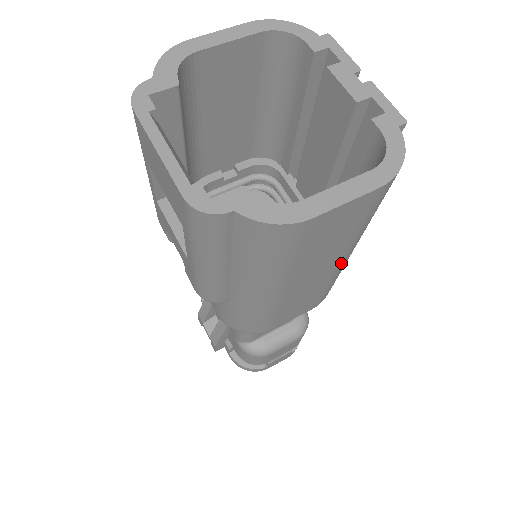
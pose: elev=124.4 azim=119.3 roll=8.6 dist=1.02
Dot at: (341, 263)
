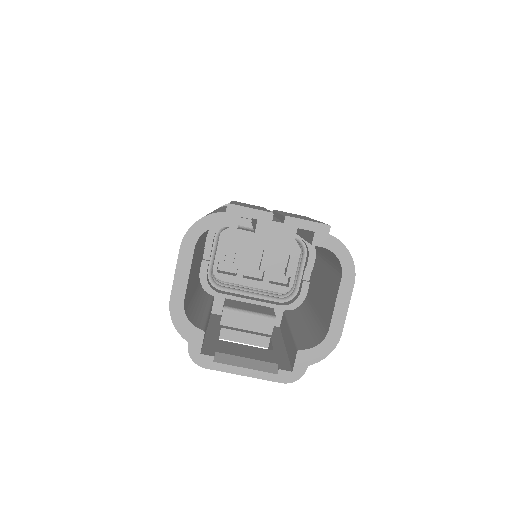
Dot at: occluded
